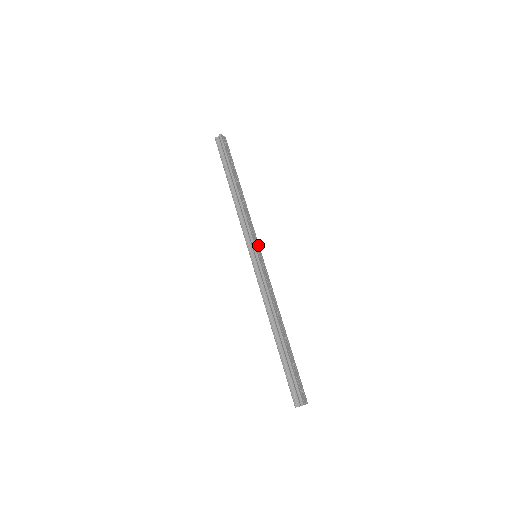
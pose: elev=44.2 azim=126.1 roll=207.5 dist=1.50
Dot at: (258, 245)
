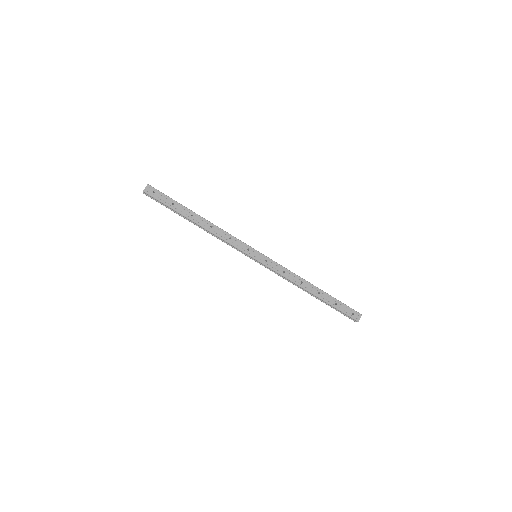
Dot at: (250, 249)
